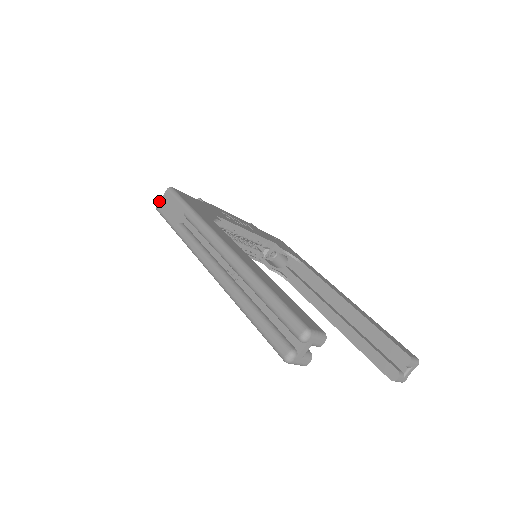
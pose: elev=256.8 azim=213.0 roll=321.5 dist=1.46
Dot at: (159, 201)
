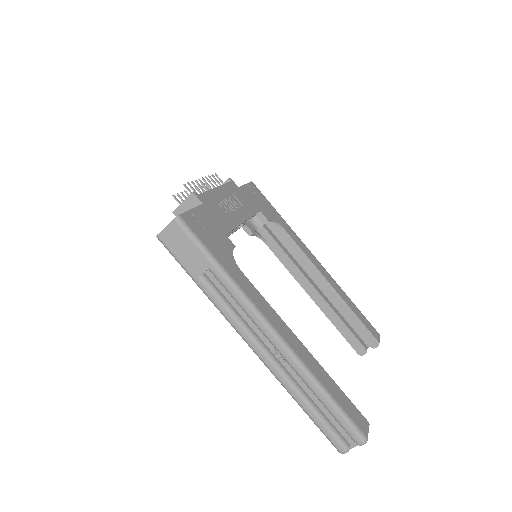
Dot at: occluded
